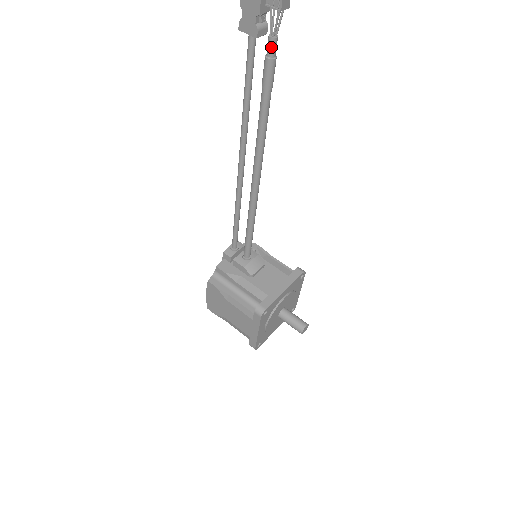
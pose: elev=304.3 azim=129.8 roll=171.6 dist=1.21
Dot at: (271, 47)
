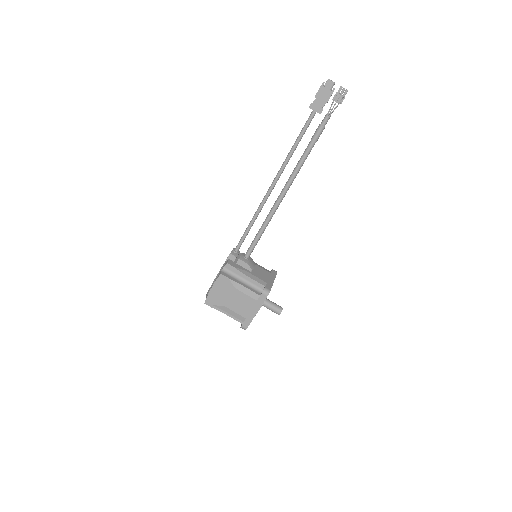
Dot at: (327, 120)
